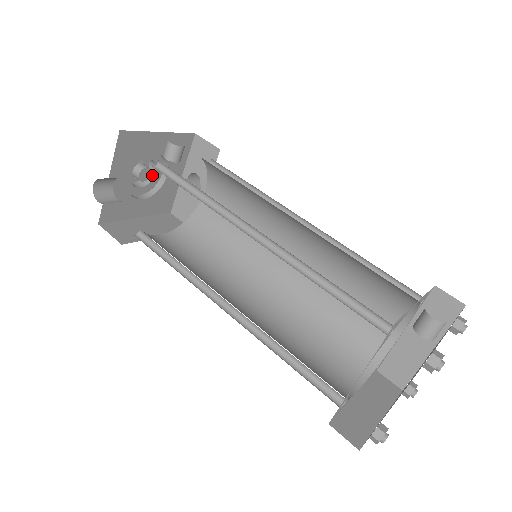
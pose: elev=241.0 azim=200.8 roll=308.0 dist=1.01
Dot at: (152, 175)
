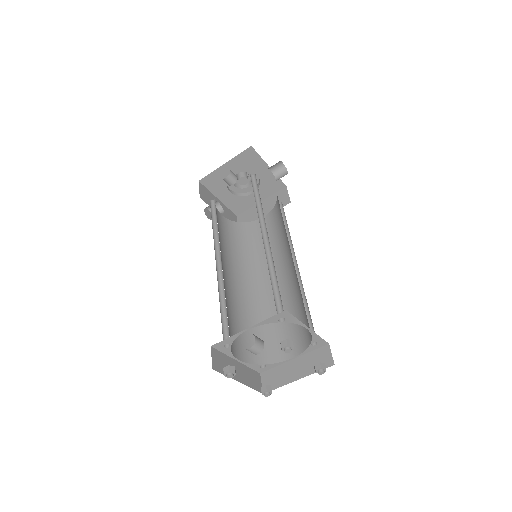
Dot at: occluded
